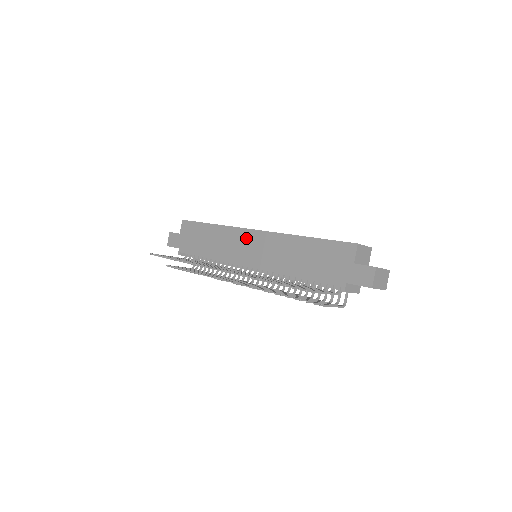
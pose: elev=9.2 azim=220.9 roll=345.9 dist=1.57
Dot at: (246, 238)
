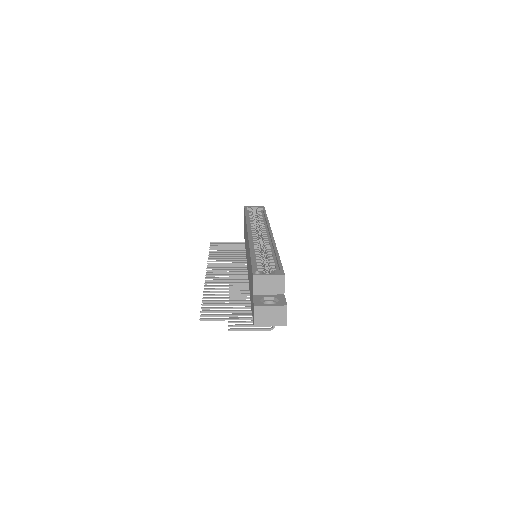
Dot at: occluded
